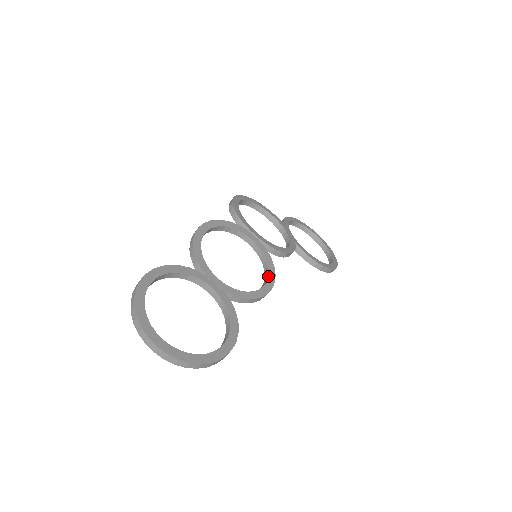
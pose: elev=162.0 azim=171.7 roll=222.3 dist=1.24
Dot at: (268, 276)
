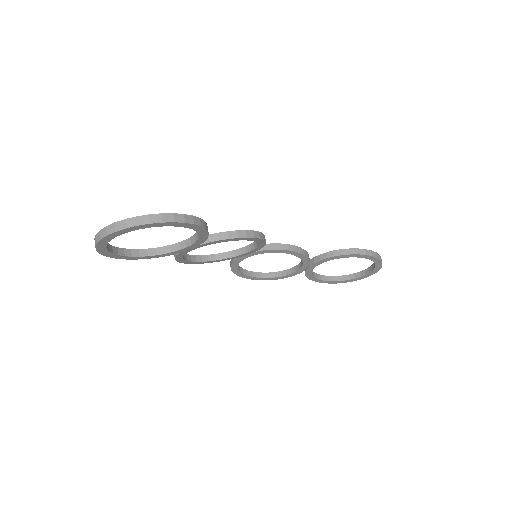
Dot at: occluded
